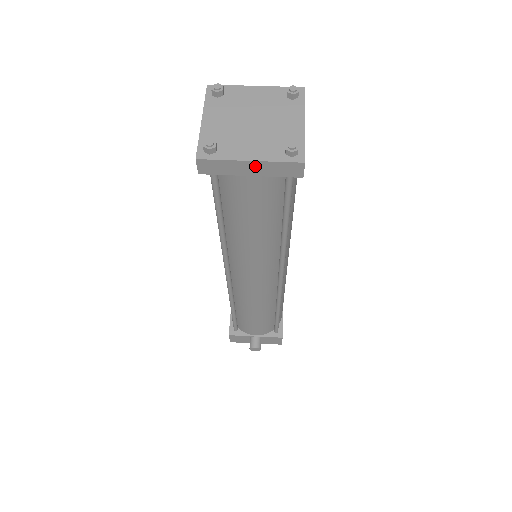
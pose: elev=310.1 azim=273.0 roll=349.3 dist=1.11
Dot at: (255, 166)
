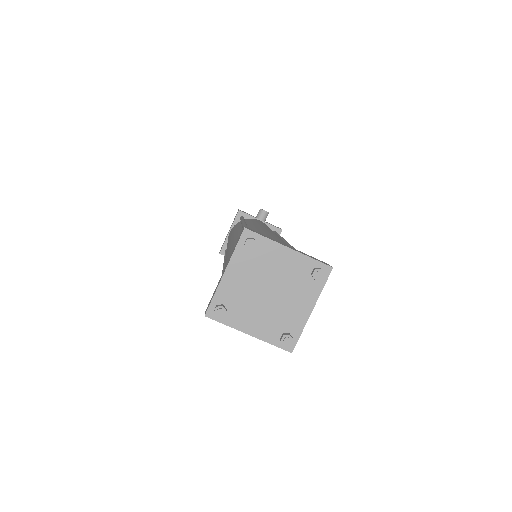
Dot at: (252, 334)
